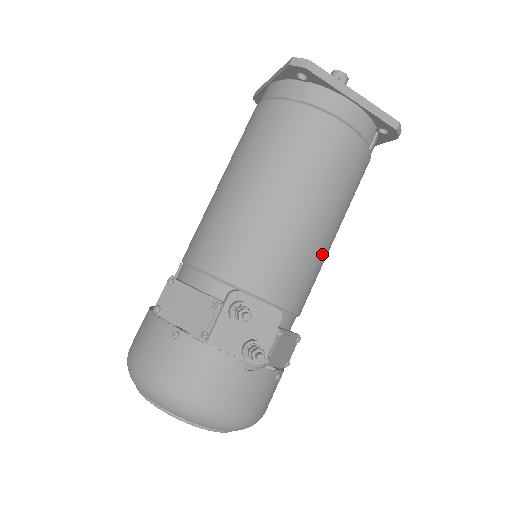
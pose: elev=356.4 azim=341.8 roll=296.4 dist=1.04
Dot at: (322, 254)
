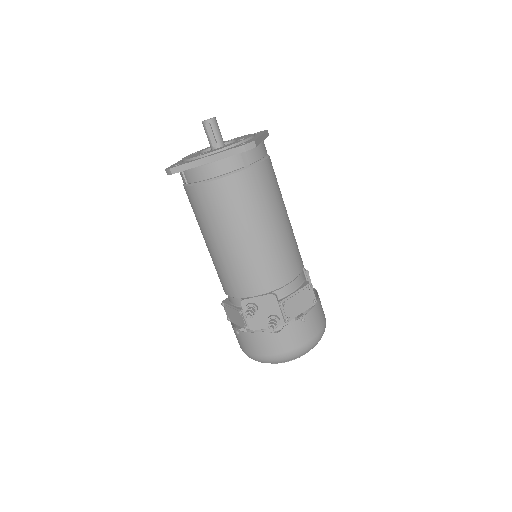
Dot at: (274, 245)
